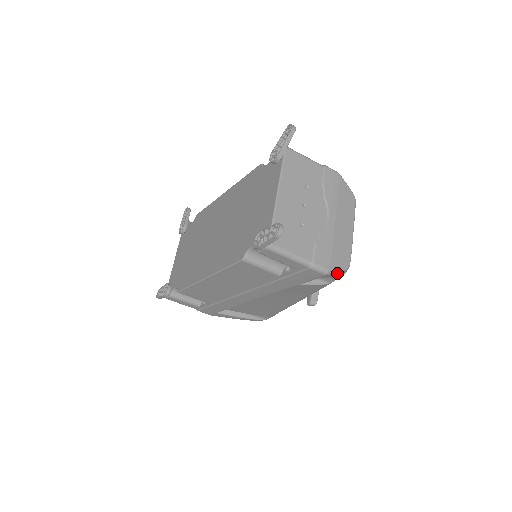
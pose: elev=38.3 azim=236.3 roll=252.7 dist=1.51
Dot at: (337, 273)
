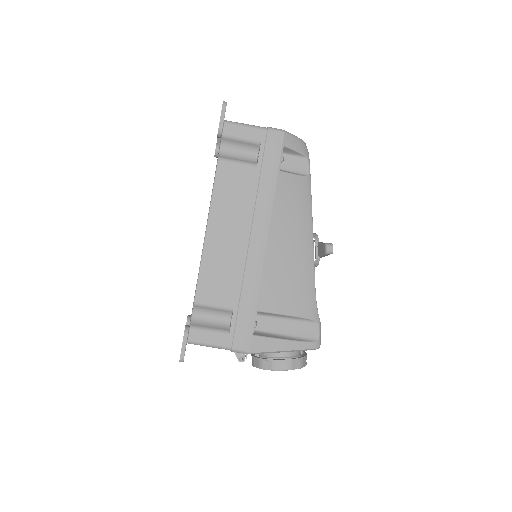
Dot at: (295, 138)
